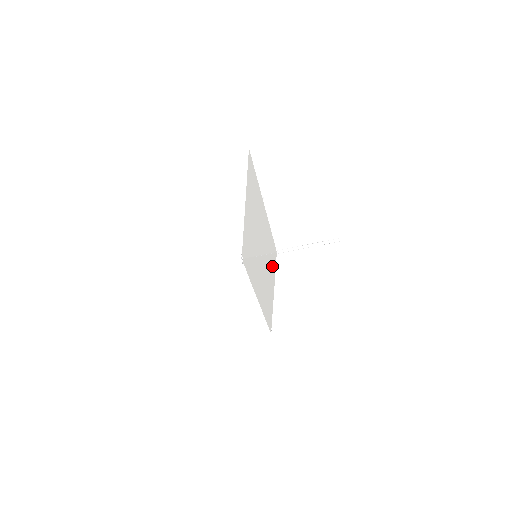
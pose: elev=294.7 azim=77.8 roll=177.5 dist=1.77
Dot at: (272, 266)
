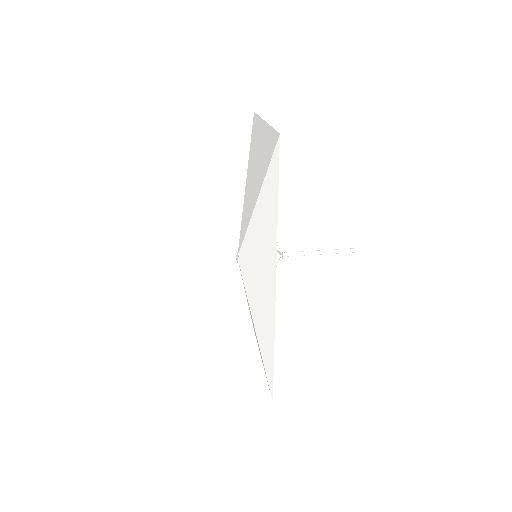
Dot at: (274, 186)
